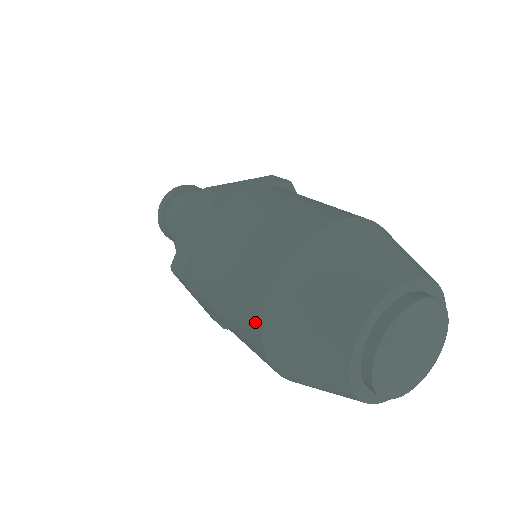
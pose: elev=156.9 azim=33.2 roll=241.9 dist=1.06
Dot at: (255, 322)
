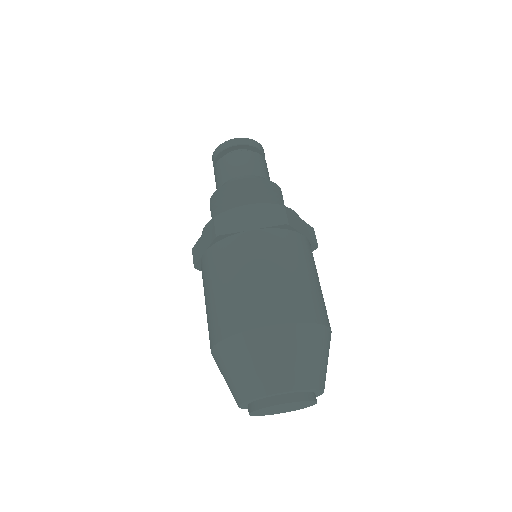
Dot at: (239, 325)
